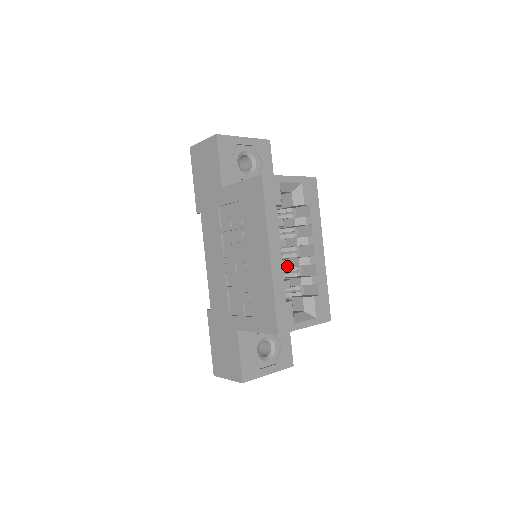
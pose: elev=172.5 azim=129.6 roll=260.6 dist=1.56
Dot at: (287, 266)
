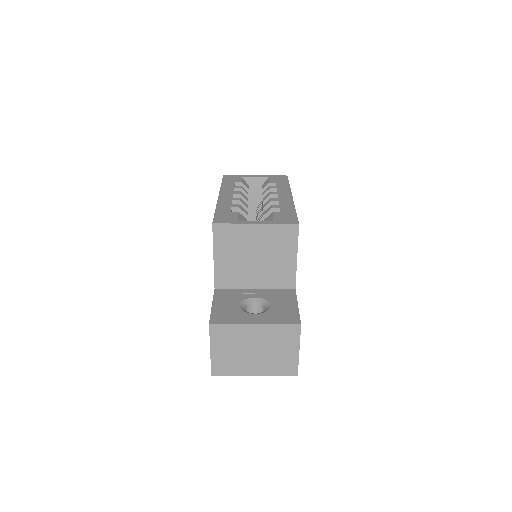
Dot at: (238, 200)
